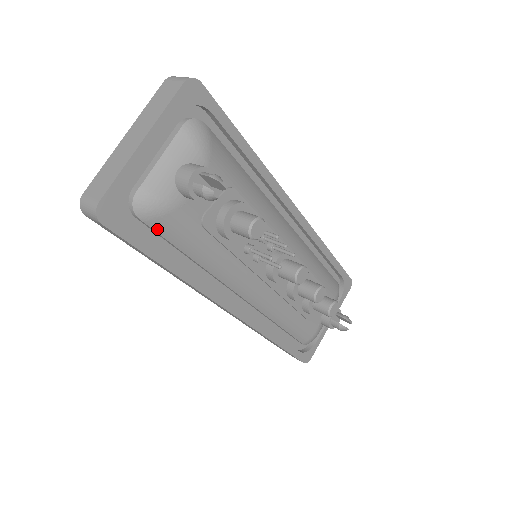
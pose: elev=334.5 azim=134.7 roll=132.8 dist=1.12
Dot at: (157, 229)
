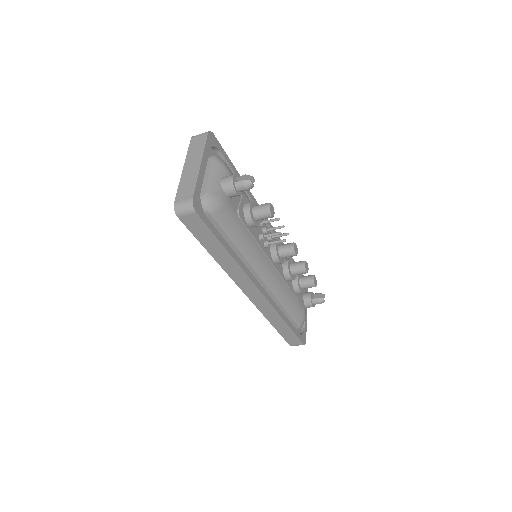
Dot at: (218, 220)
